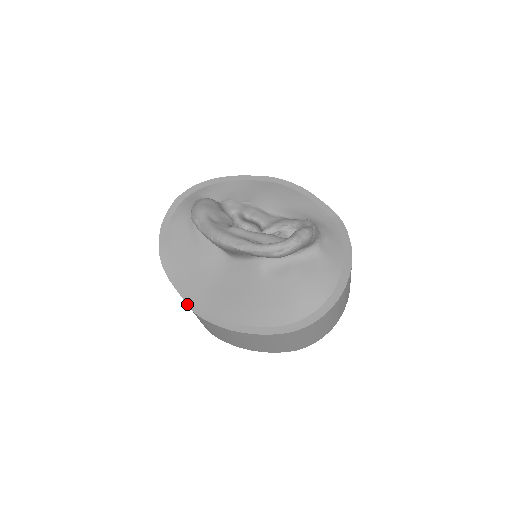
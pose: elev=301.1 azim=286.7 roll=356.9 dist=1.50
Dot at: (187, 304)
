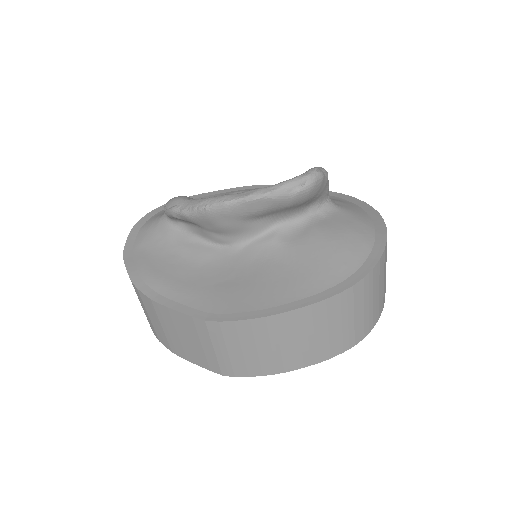
Dot at: (189, 315)
